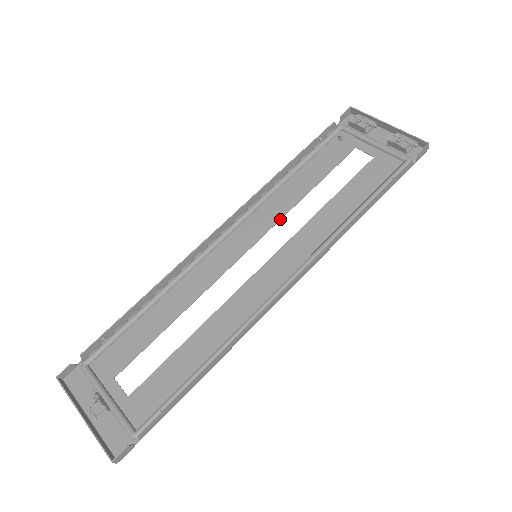
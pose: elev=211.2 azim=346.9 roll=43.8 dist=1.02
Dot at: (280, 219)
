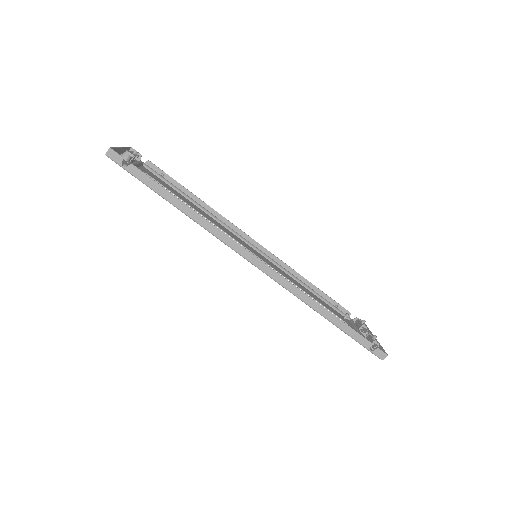
Dot at: (282, 275)
